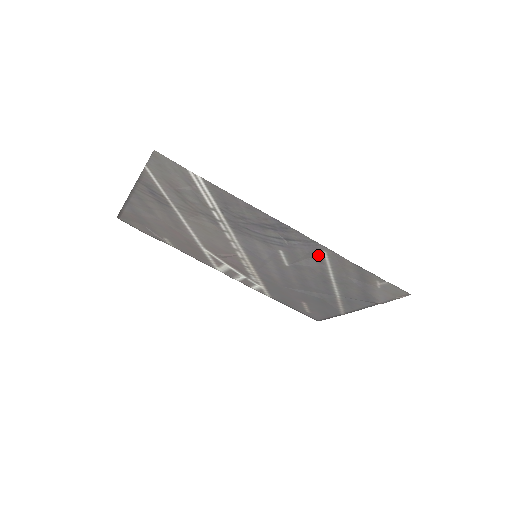
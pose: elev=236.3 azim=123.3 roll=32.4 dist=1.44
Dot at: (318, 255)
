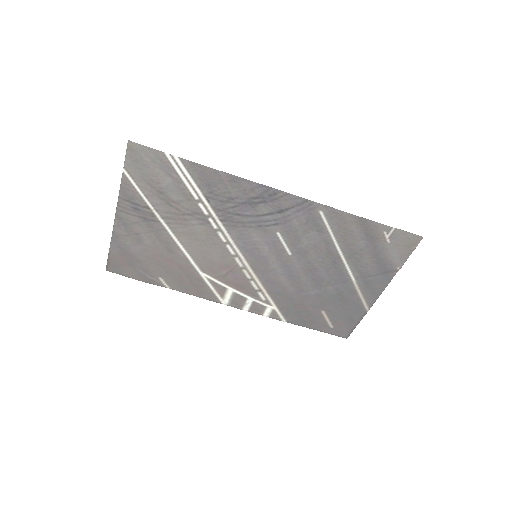
Dot at: (316, 220)
